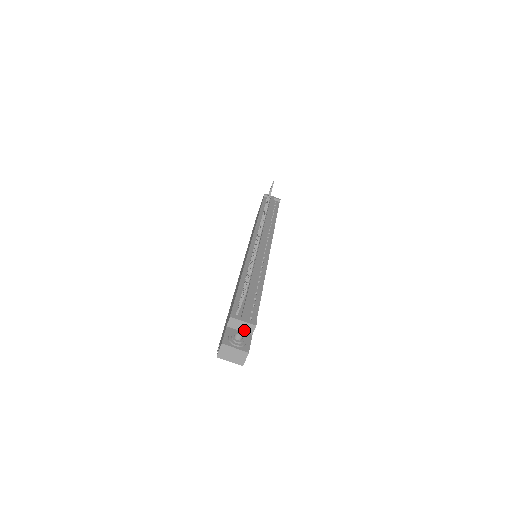
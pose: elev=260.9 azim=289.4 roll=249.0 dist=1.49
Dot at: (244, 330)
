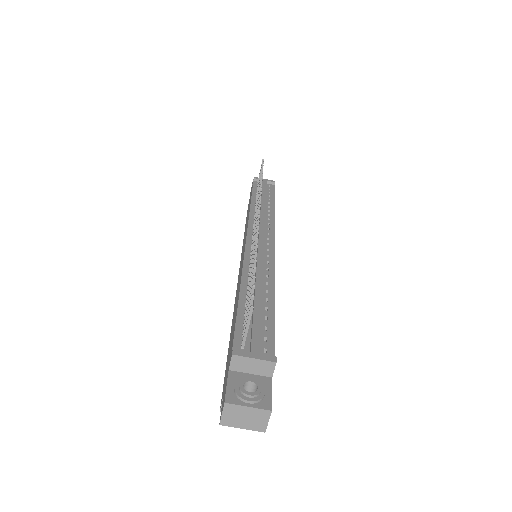
Dot at: (258, 372)
